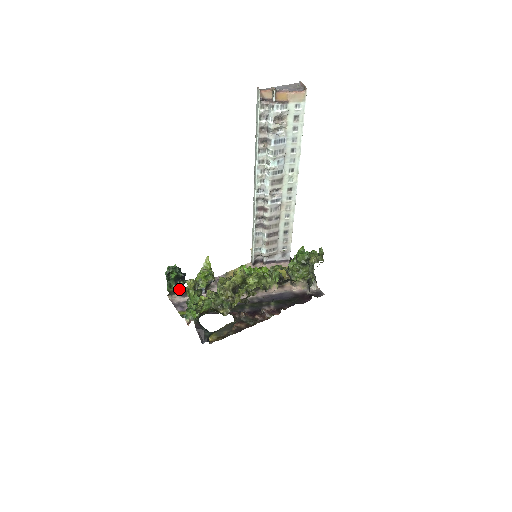
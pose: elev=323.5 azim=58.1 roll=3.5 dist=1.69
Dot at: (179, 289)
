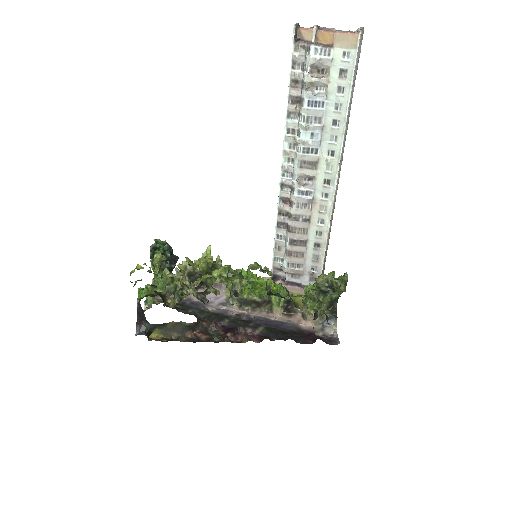
Dot at: occluded
